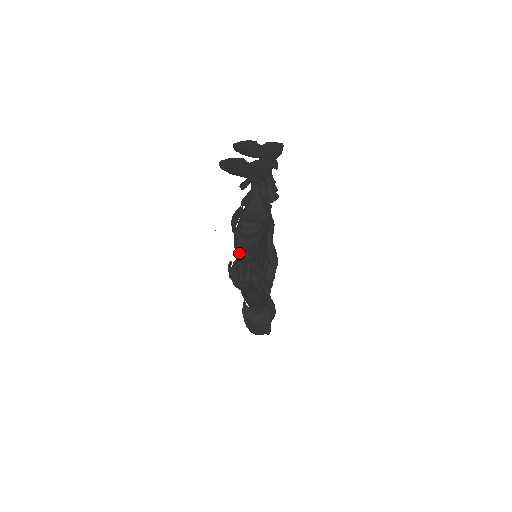
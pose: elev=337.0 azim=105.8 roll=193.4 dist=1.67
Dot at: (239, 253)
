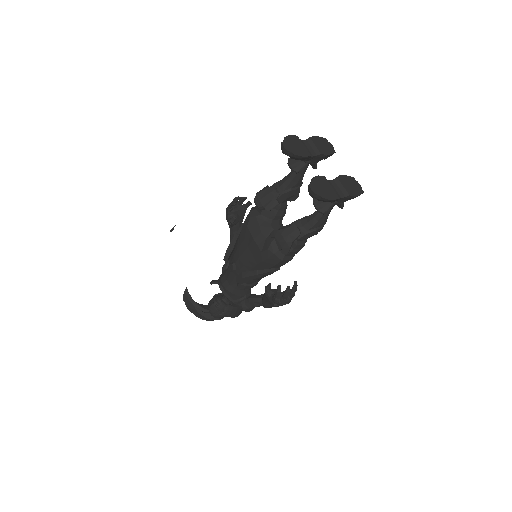
Dot at: (269, 268)
